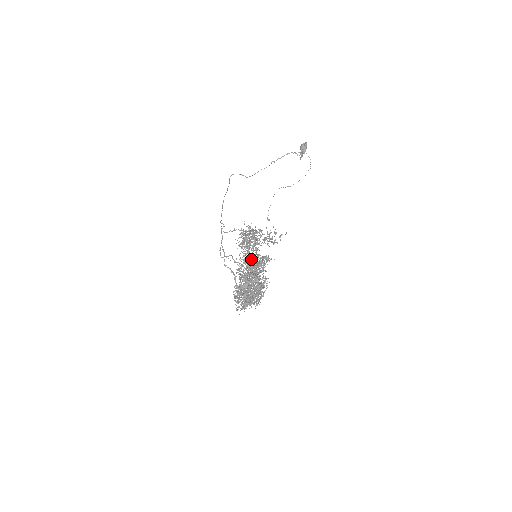
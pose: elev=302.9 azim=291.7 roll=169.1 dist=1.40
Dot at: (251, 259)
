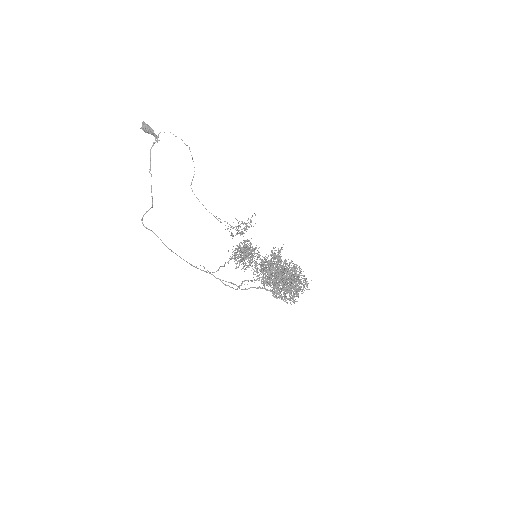
Dot at: occluded
